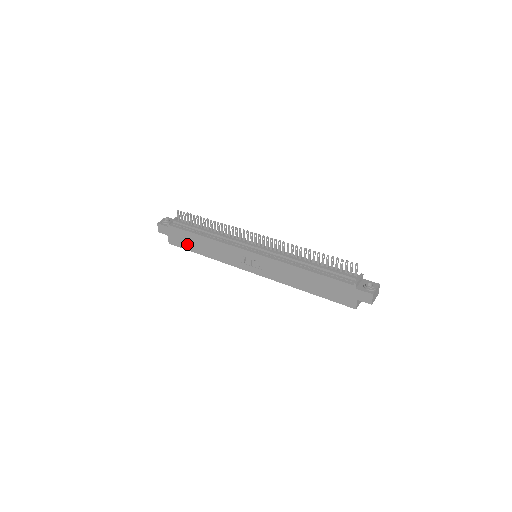
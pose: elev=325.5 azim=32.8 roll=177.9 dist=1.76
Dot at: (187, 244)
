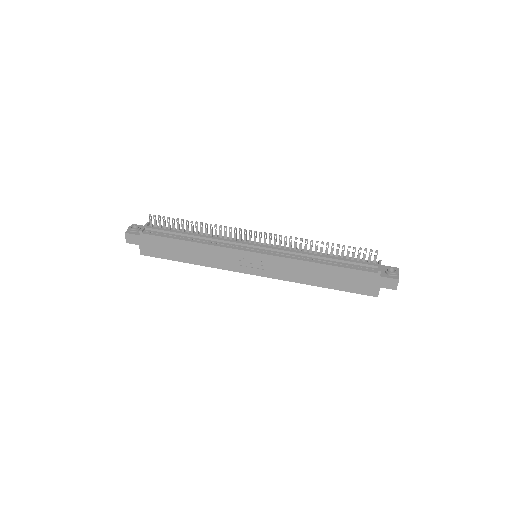
Dot at: (167, 253)
